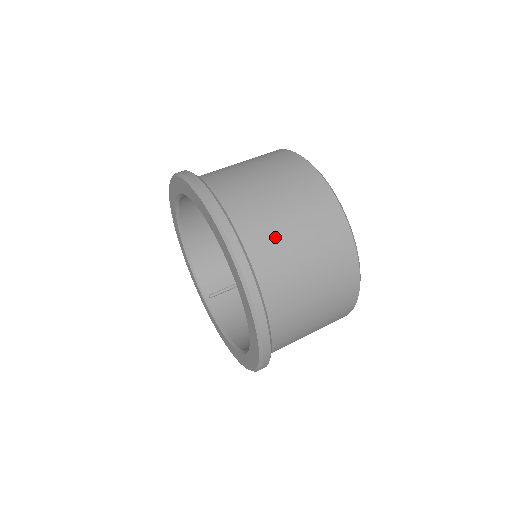
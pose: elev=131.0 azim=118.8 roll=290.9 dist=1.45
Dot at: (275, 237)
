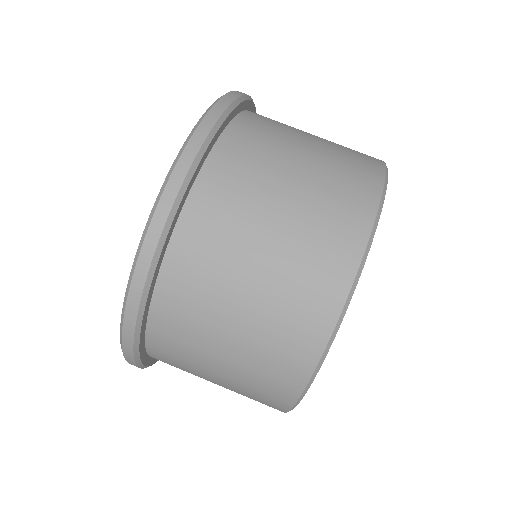
Dot at: (198, 332)
